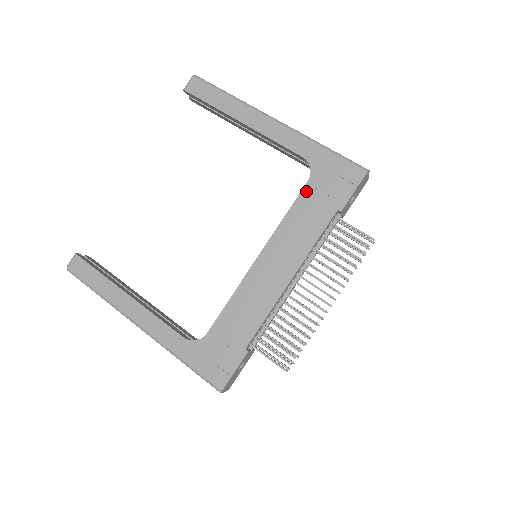
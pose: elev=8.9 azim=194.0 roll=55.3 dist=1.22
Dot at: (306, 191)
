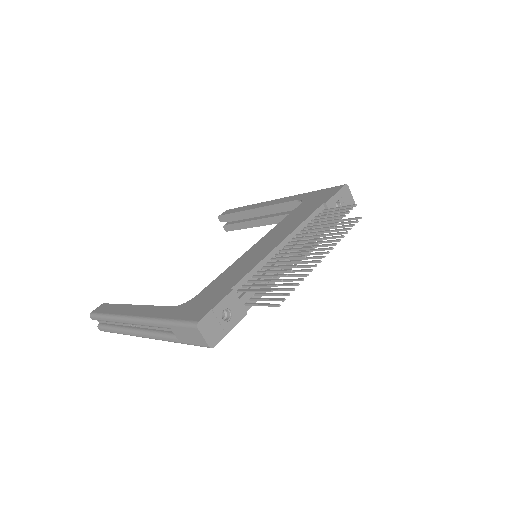
Dot at: (298, 208)
